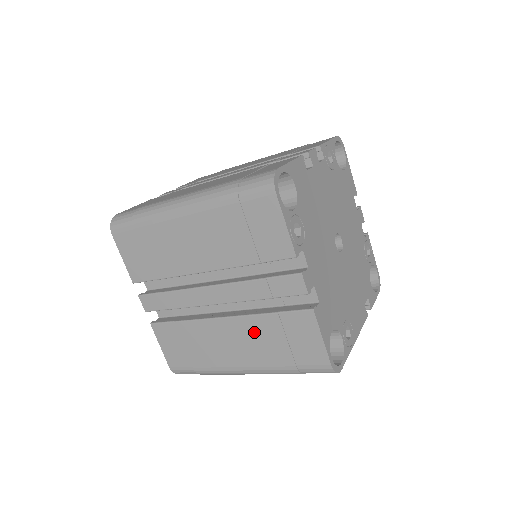
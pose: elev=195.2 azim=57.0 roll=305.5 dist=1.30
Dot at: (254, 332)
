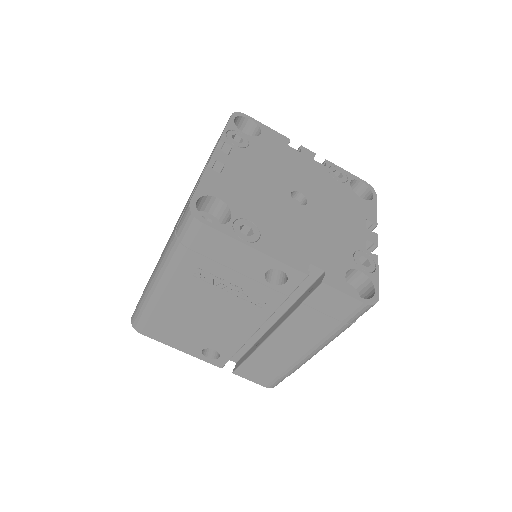
Dot at: occluded
